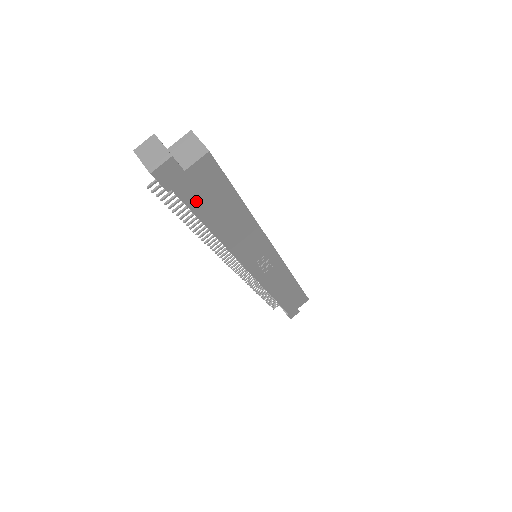
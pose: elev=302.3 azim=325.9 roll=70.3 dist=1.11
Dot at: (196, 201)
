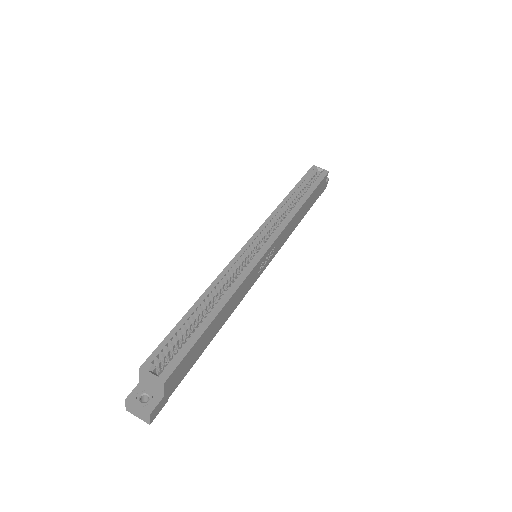
Dot at: (186, 370)
